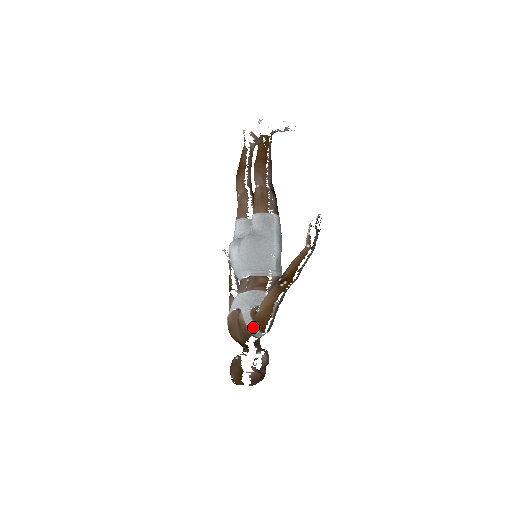
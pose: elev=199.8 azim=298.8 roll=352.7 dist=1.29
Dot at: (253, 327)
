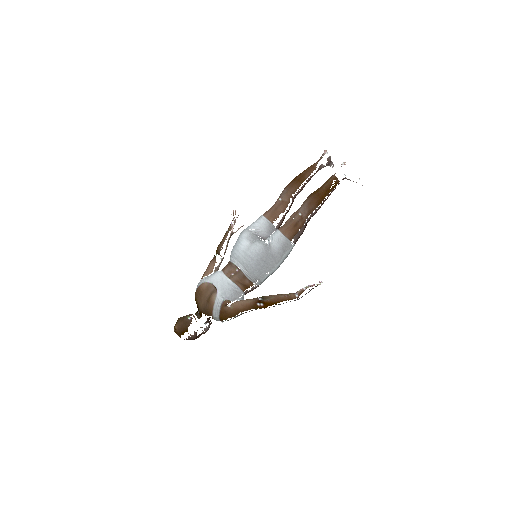
Dot at: (217, 313)
